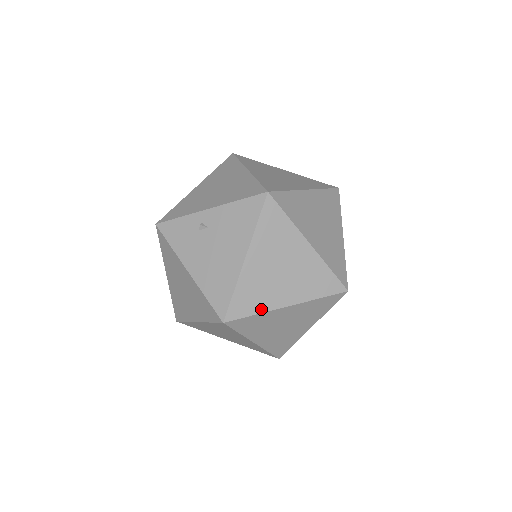
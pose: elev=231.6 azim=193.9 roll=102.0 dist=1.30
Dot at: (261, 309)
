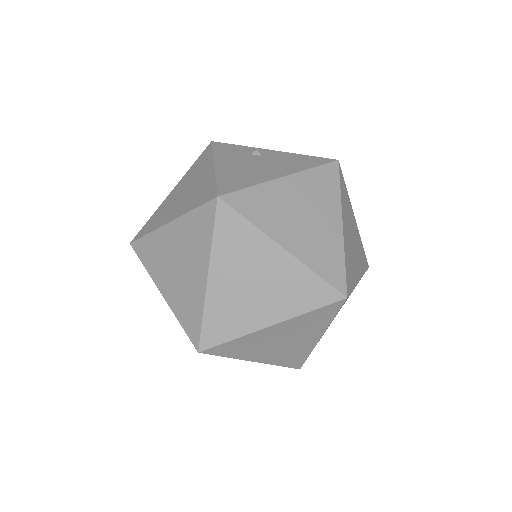
Dot at: (260, 224)
